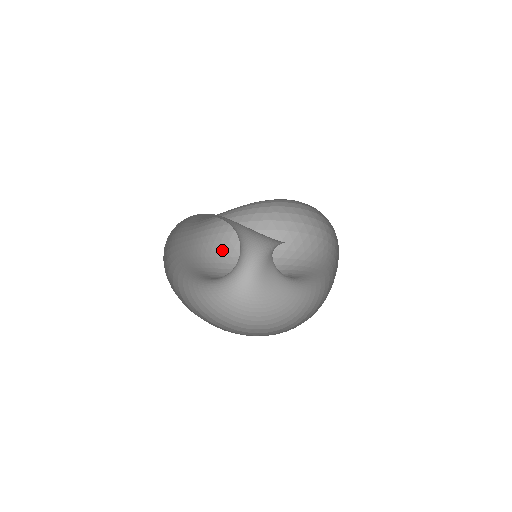
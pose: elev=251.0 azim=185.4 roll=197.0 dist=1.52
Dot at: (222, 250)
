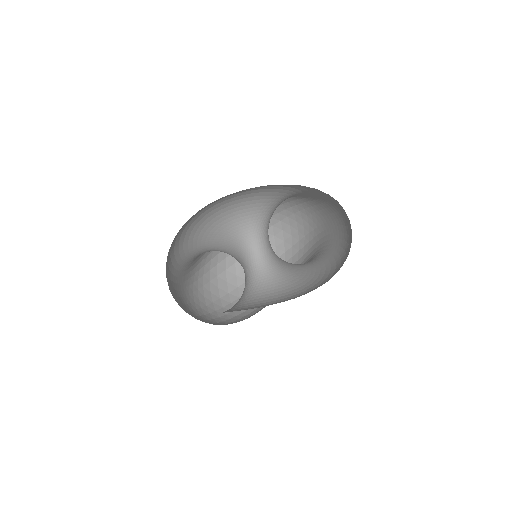
Dot at: (213, 313)
